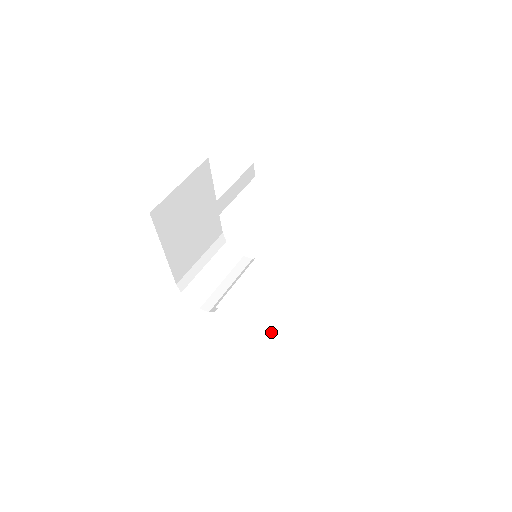
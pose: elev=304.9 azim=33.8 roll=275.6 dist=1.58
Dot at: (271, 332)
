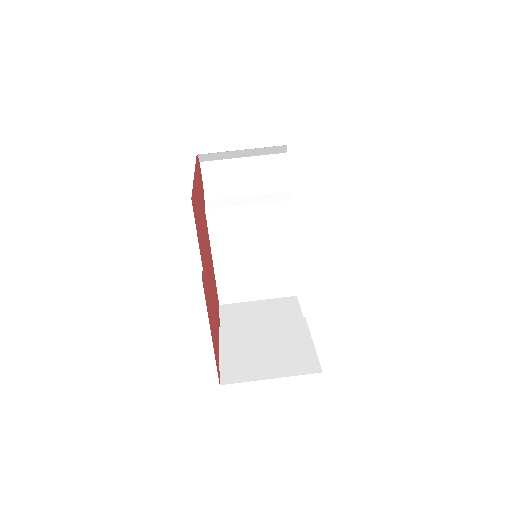
Dot at: (219, 267)
